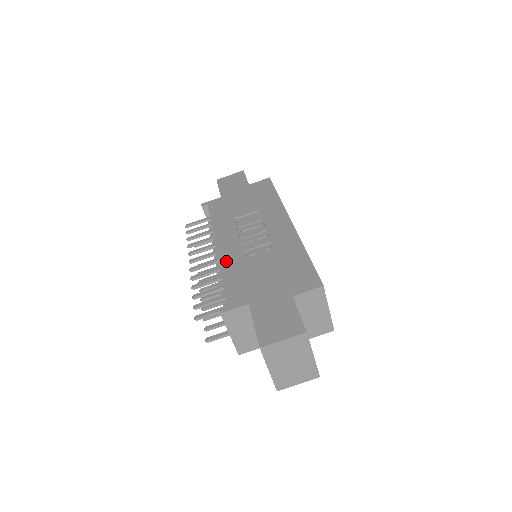
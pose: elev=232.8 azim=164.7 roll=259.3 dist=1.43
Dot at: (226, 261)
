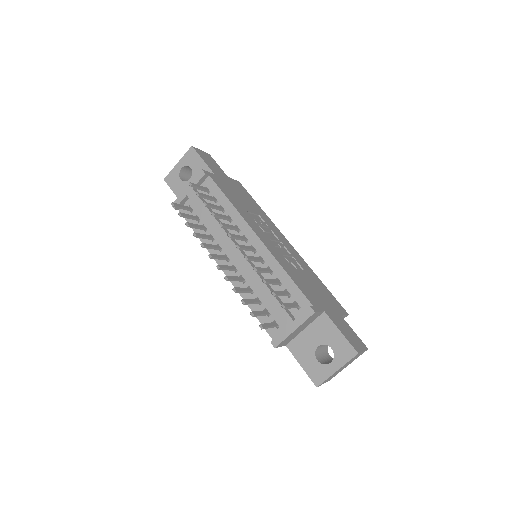
Dot at: (278, 258)
